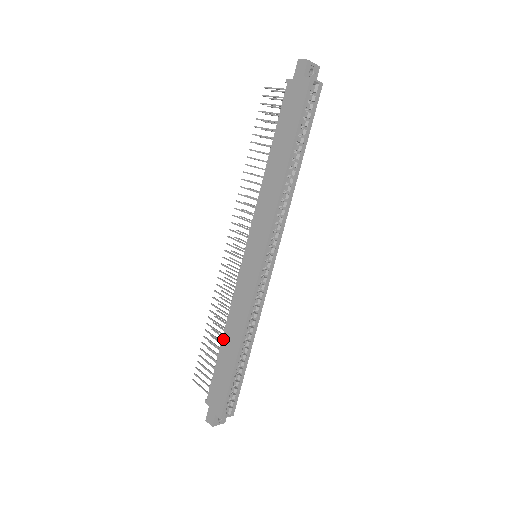
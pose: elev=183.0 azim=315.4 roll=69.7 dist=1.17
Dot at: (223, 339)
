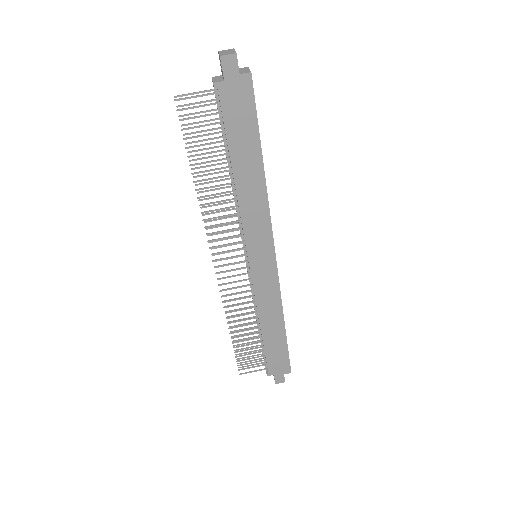
Dot at: (263, 331)
